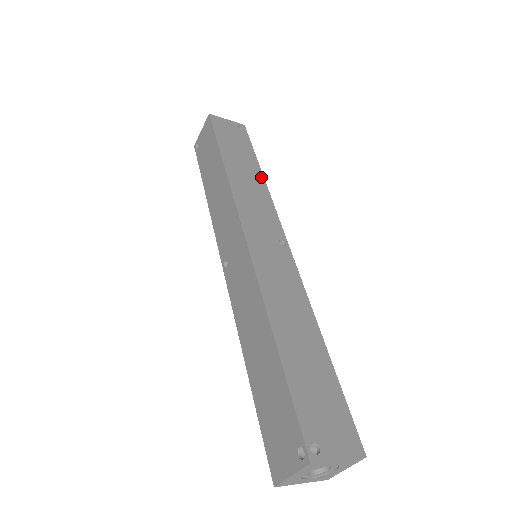
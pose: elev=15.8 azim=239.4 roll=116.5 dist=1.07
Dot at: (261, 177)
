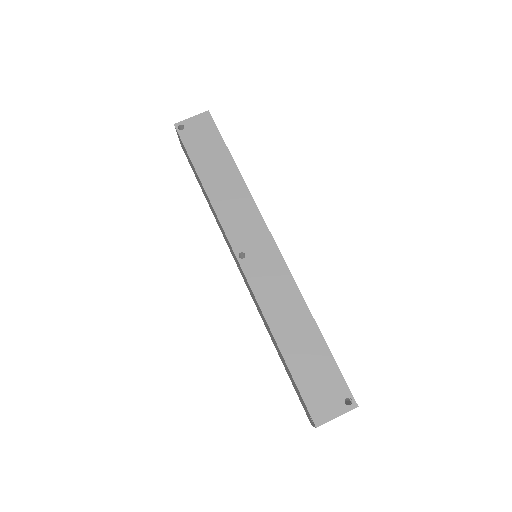
Dot at: occluded
